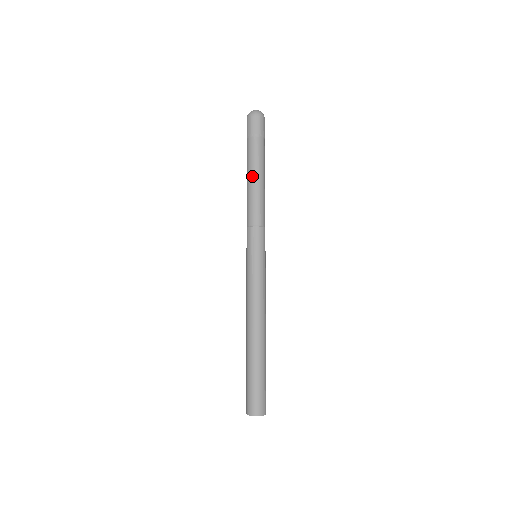
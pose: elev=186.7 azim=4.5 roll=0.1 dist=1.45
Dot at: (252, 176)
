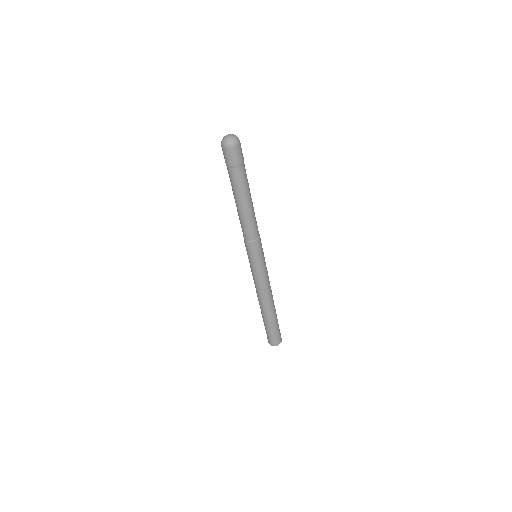
Dot at: (240, 203)
